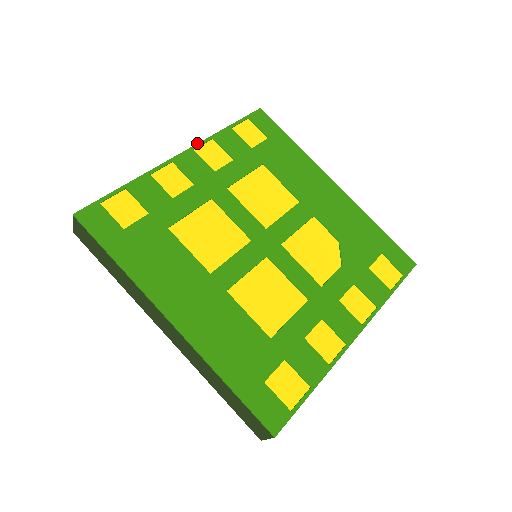
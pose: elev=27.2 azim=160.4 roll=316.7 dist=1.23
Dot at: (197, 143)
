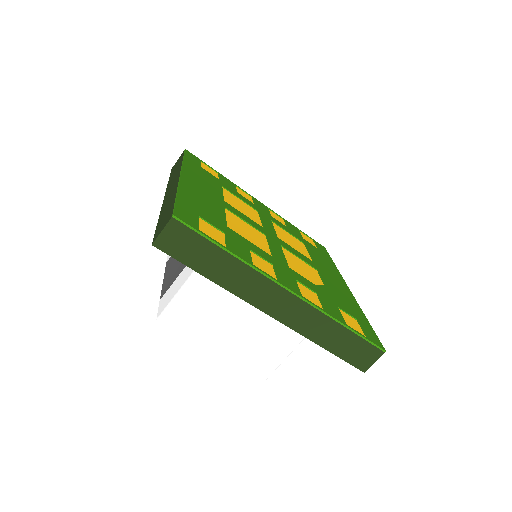
Dot at: occluded
